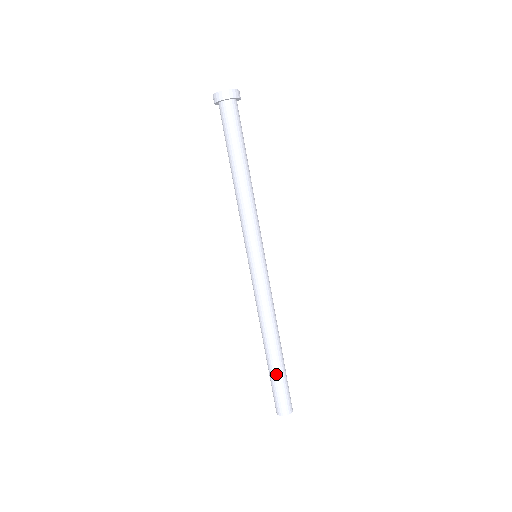
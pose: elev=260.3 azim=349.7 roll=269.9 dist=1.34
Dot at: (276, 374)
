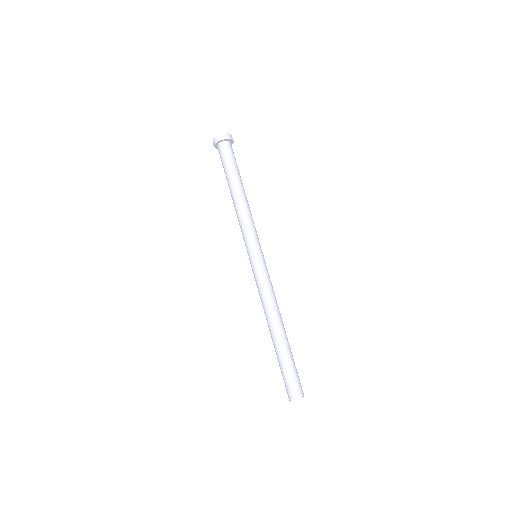
Dot at: (289, 356)
